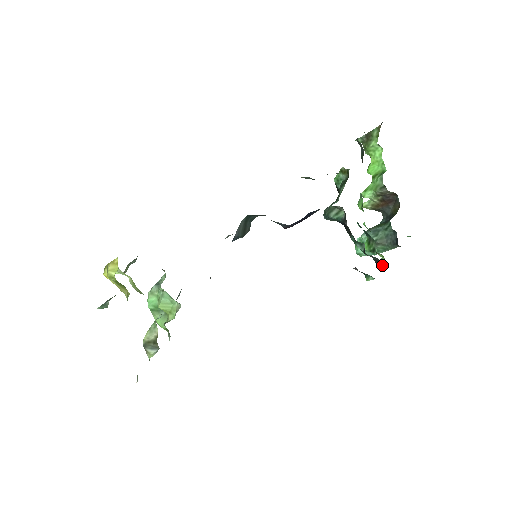
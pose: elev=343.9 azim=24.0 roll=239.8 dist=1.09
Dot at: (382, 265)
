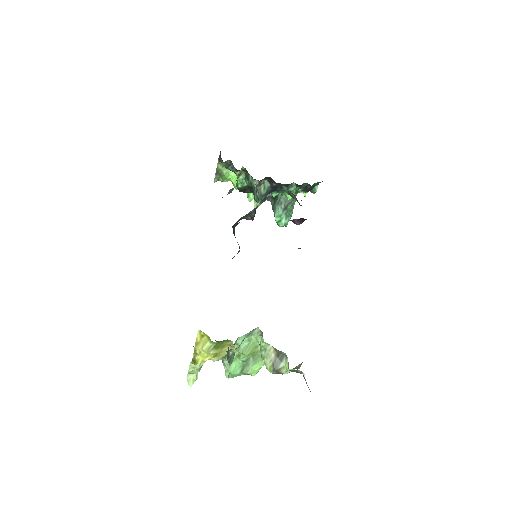
Dot at: (309, 187)
